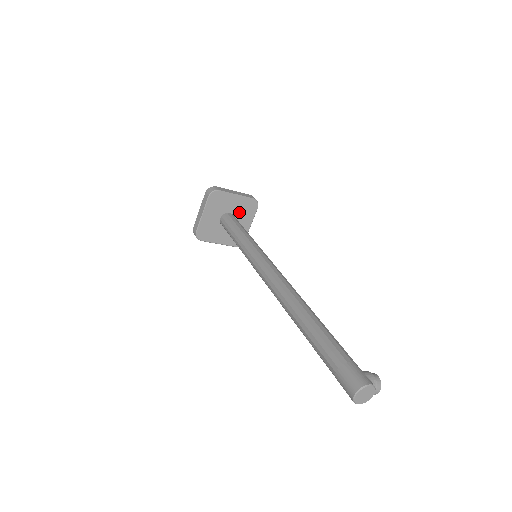
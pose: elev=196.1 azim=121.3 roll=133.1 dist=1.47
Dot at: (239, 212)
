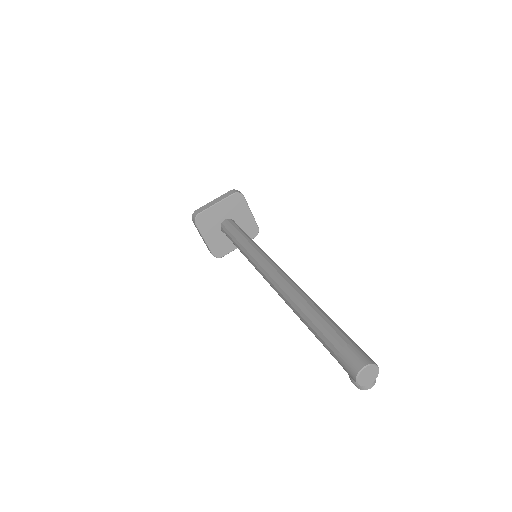
Dot at: (241, 228)
